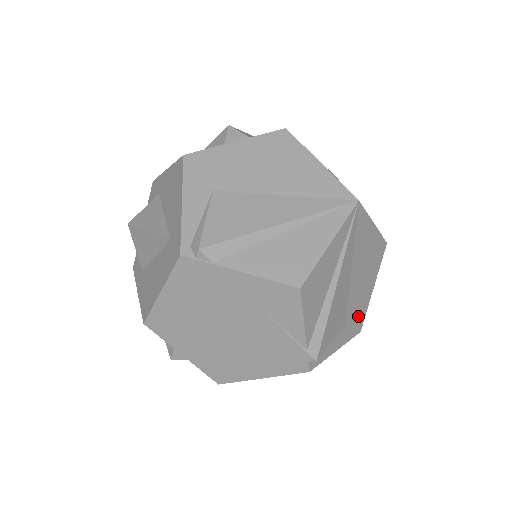
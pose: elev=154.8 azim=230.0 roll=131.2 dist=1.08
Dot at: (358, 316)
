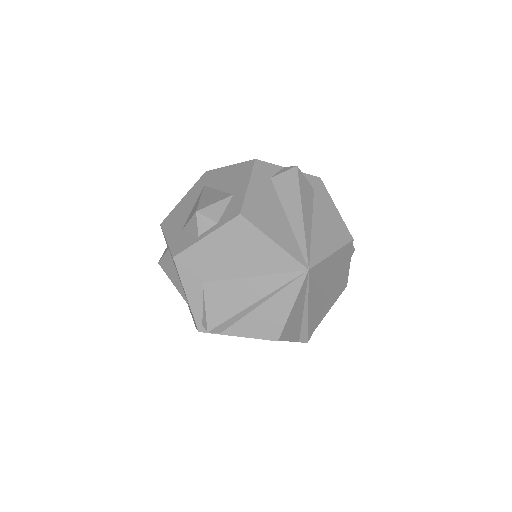
Dot at: (340, 286)
